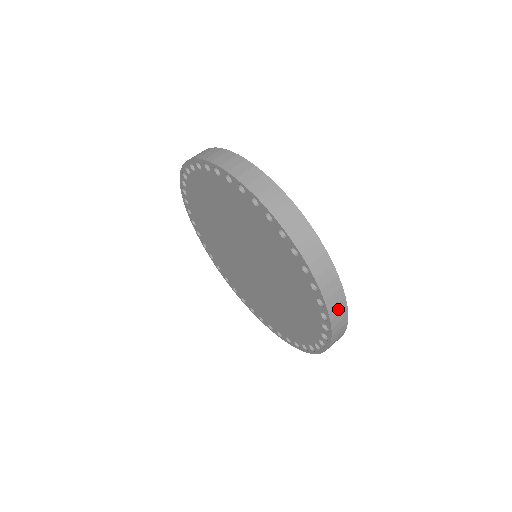
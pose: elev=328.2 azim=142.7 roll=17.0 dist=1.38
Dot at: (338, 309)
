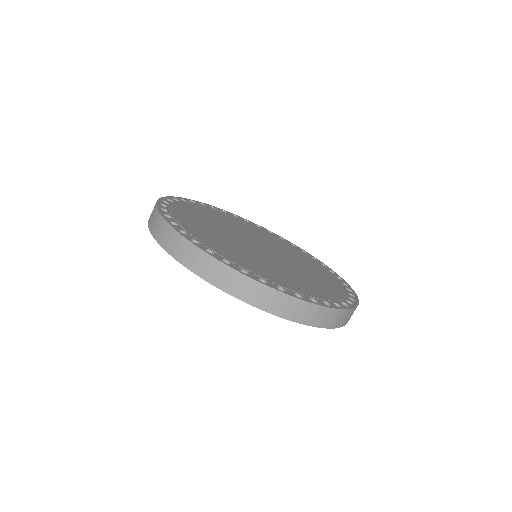
Dot at: (252, 292)
